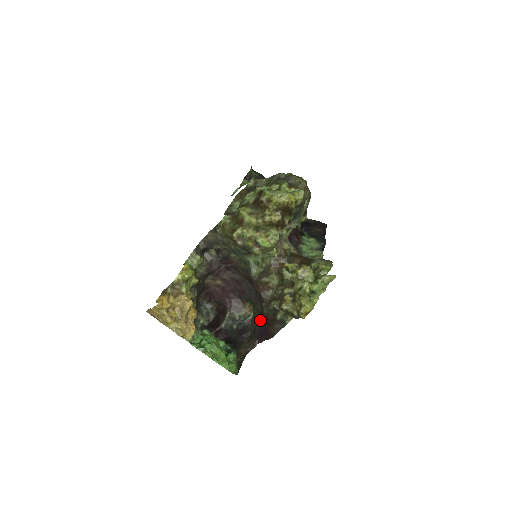
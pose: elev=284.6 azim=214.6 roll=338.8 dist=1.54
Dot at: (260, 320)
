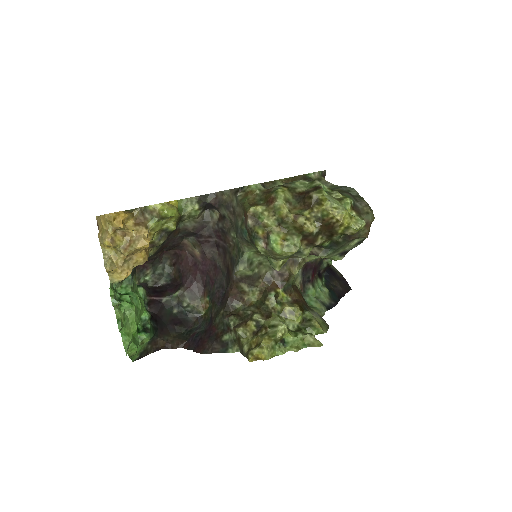
Dot at: (205, 325)
